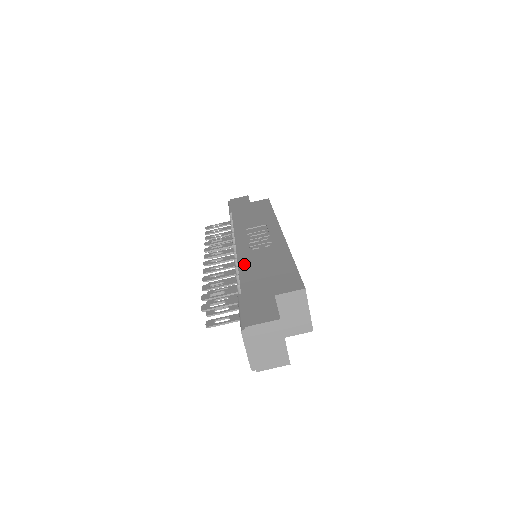
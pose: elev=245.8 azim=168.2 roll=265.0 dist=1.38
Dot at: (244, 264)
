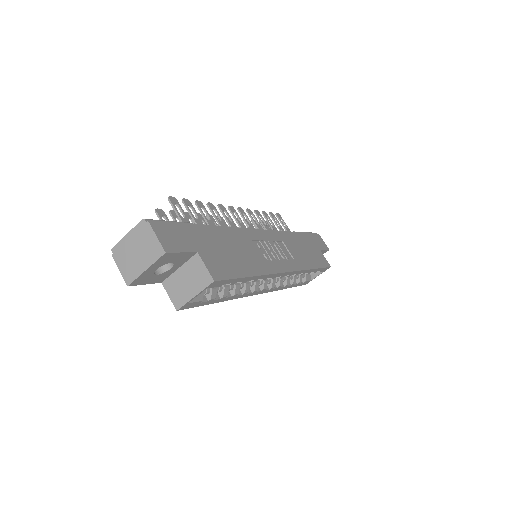
Dot at: (234, 232)
